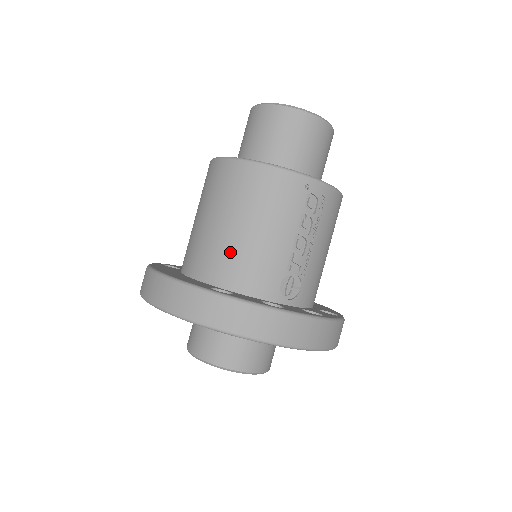
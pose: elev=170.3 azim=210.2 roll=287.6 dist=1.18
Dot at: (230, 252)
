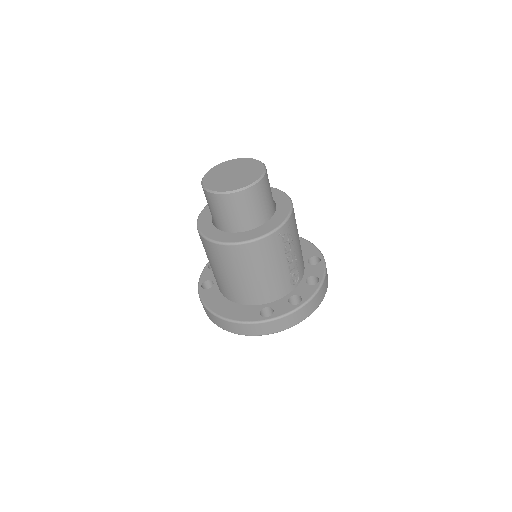
Dot at: (256, 289)
